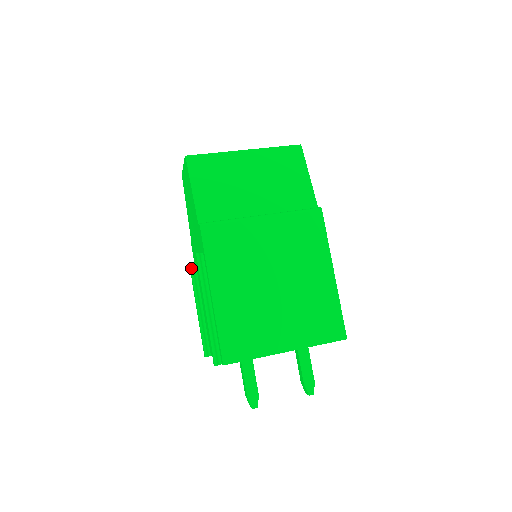
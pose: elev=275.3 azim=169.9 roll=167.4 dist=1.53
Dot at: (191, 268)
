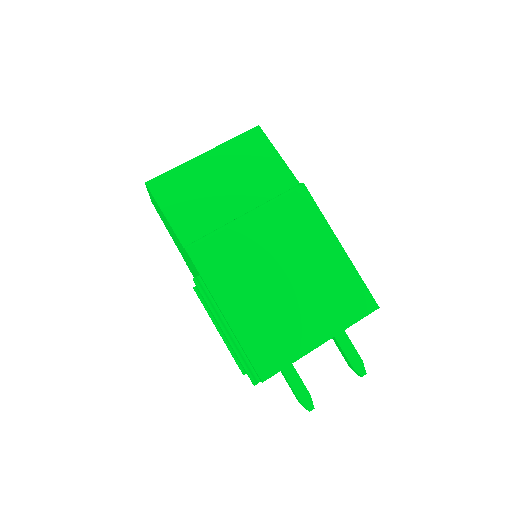
Dot at: (196, 292)
